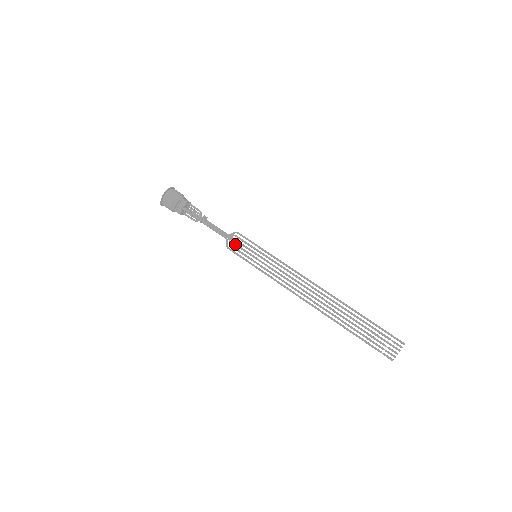
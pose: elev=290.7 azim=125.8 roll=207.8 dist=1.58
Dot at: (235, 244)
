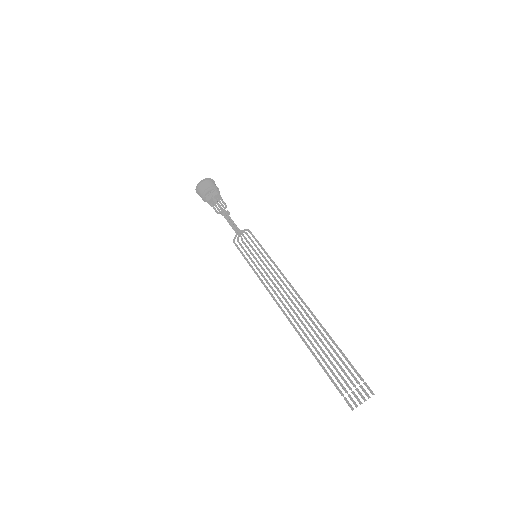
Dot at: (242, 240)
